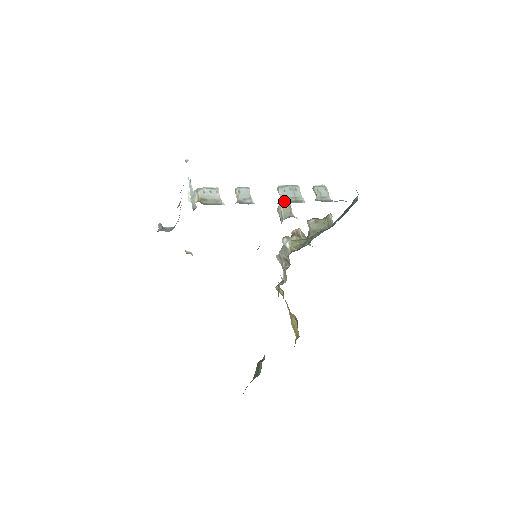
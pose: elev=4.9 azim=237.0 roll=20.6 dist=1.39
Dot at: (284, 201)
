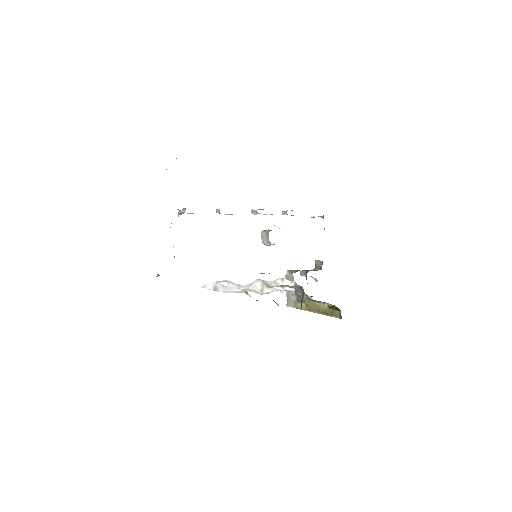
Dot at: occluded
